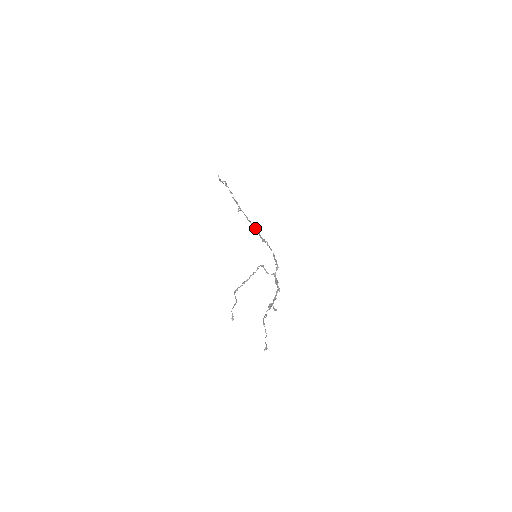
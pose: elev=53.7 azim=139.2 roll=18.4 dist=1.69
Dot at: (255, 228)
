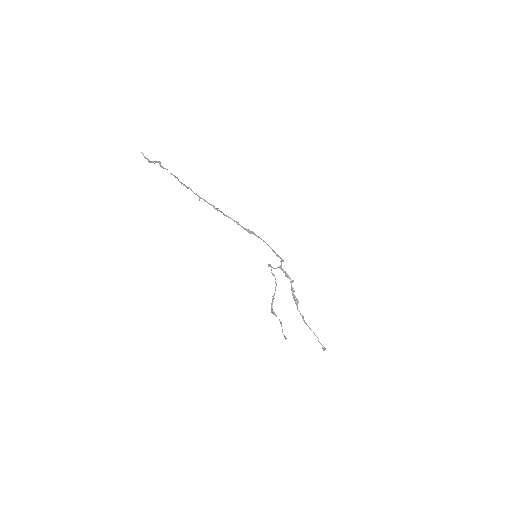
Dot at: (230, 217)
